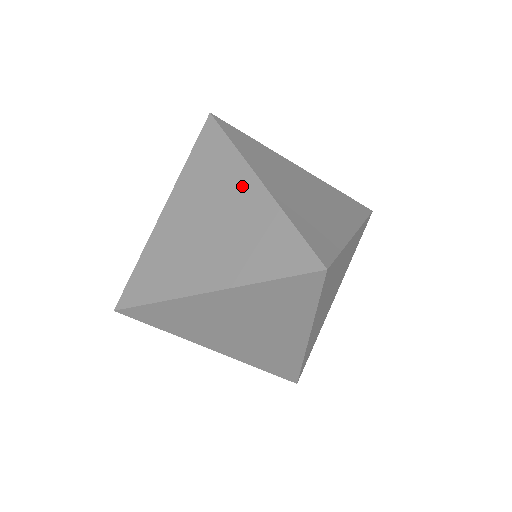
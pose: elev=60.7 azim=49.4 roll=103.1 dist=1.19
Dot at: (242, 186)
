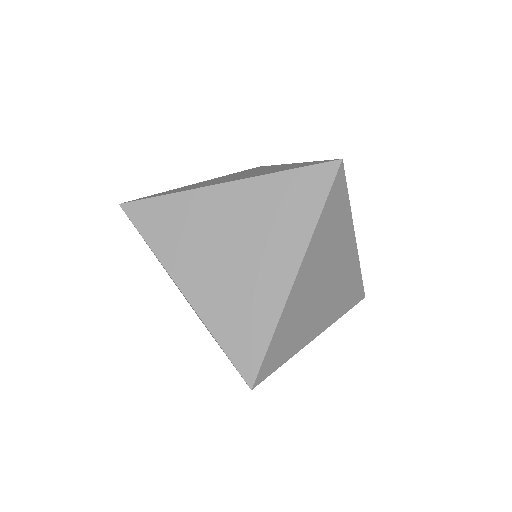
Dot at: occluded
